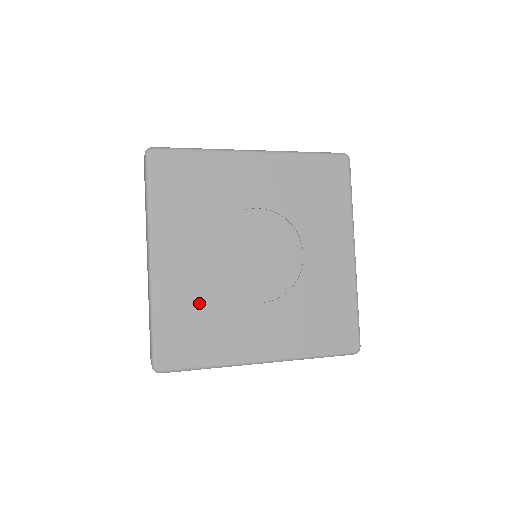
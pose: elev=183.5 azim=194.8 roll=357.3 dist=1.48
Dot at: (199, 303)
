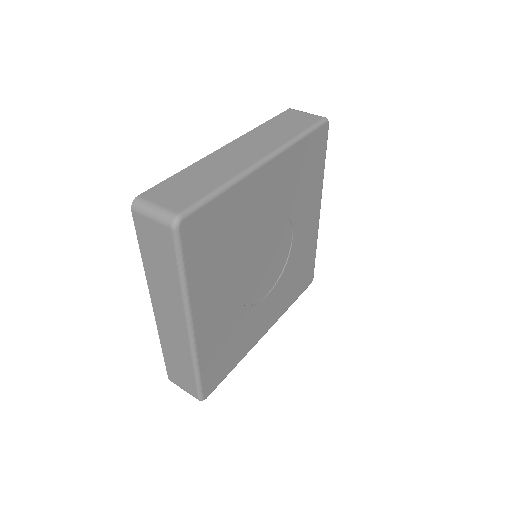
Dot at: (229, 332)
